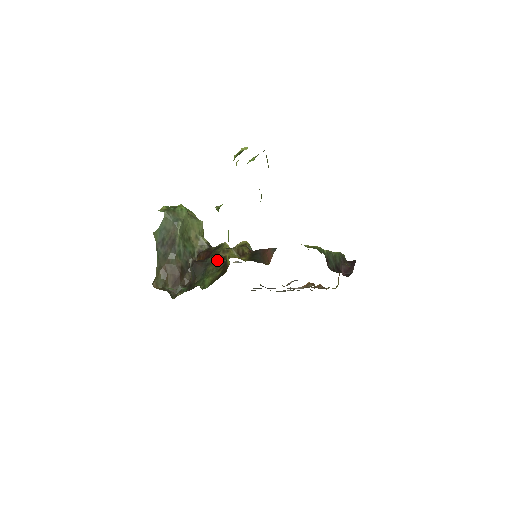
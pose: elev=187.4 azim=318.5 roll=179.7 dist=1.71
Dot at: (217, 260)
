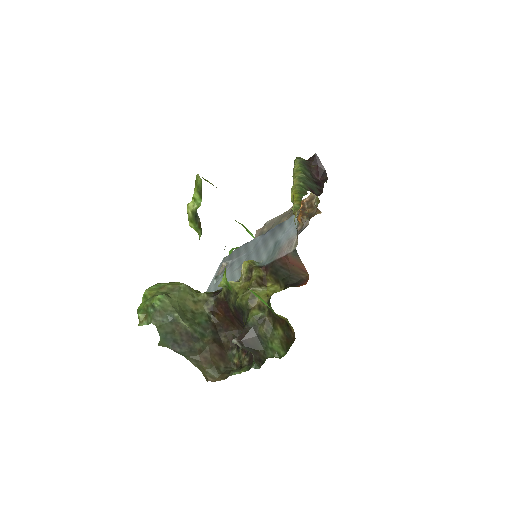
Dot at: (259, 318)
